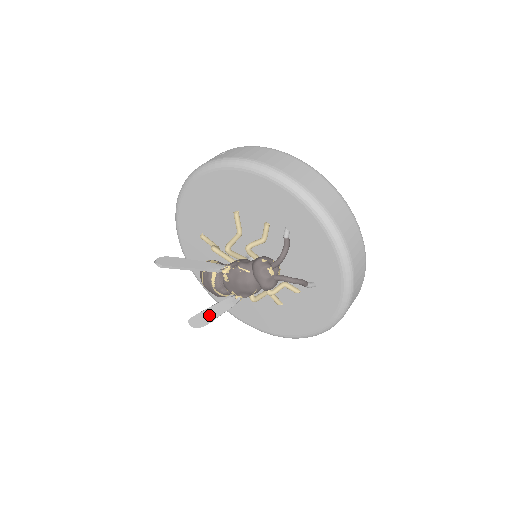
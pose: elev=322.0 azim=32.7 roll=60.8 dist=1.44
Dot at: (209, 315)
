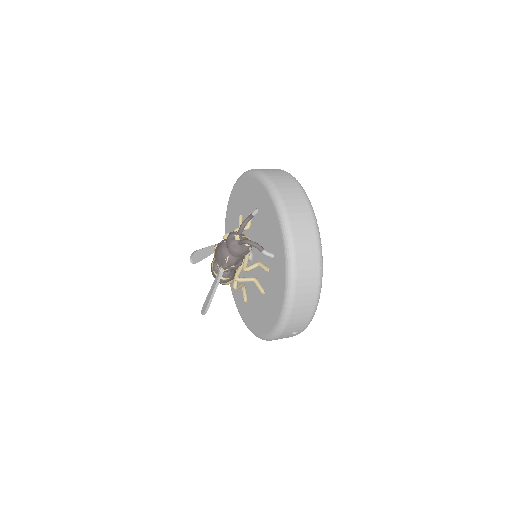
Dot at: (209, 296)
